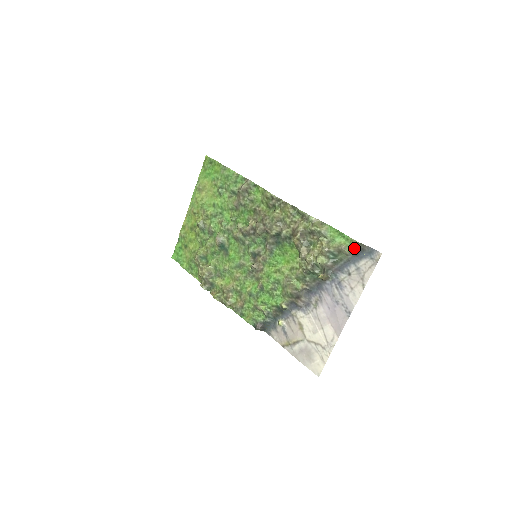
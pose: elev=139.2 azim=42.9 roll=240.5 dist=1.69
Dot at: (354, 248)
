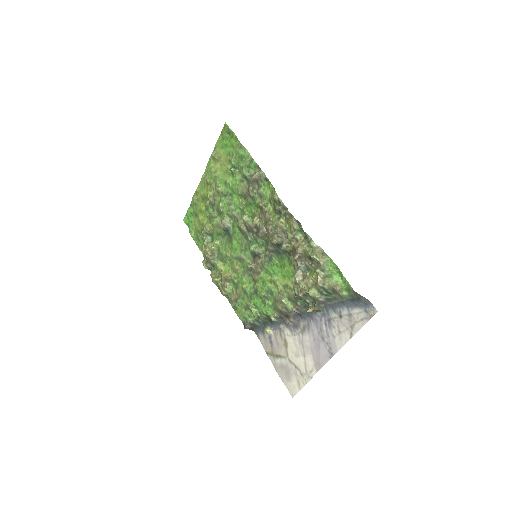
Dot at: (350, 294)
